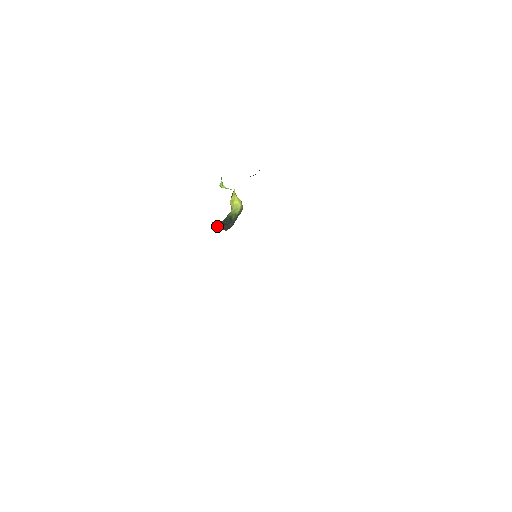
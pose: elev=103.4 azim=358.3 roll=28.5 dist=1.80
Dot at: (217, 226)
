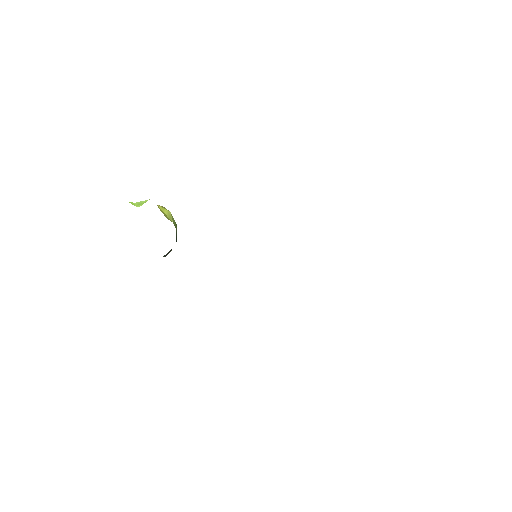
Dot at: (165, 256)
